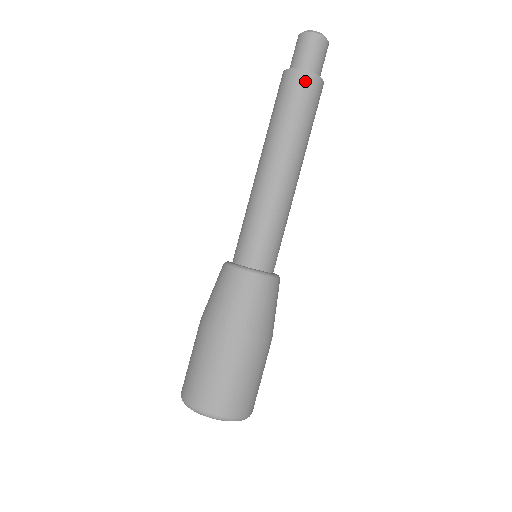
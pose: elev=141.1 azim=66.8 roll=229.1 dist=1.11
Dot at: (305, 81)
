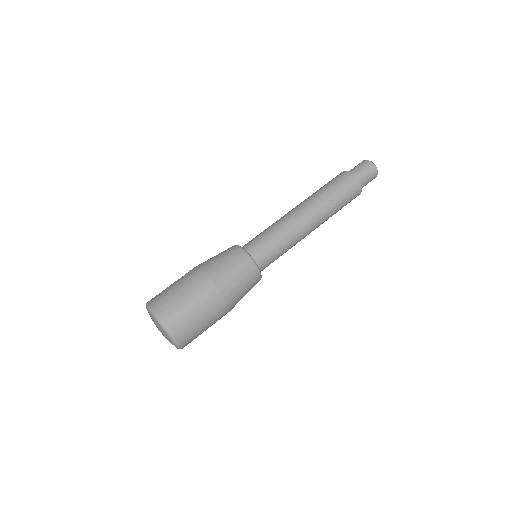
Dot at: (351, 180)
